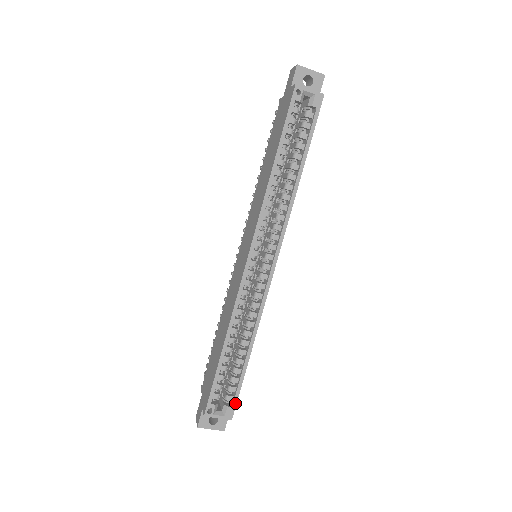
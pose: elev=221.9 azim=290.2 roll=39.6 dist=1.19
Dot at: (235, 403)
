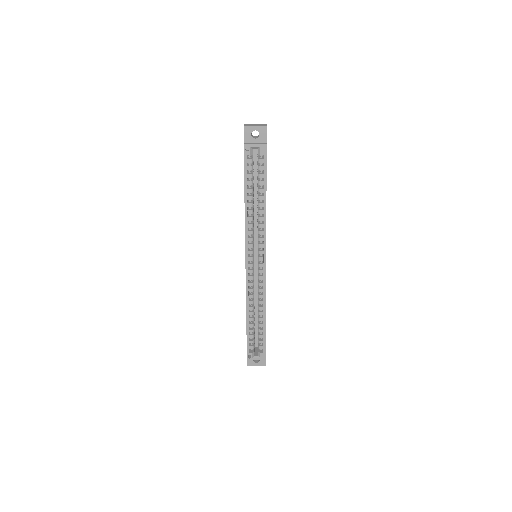
Dot at: (265, 350)
